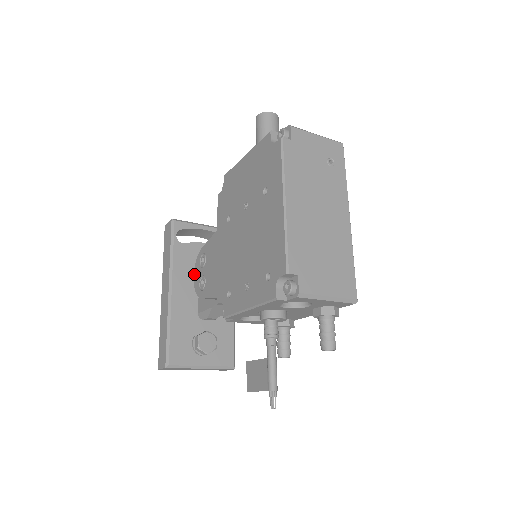
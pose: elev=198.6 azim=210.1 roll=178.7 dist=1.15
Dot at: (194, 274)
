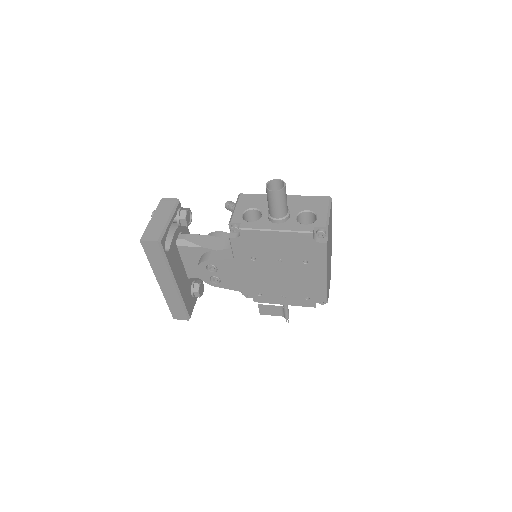
Dot at: (198, 272)
